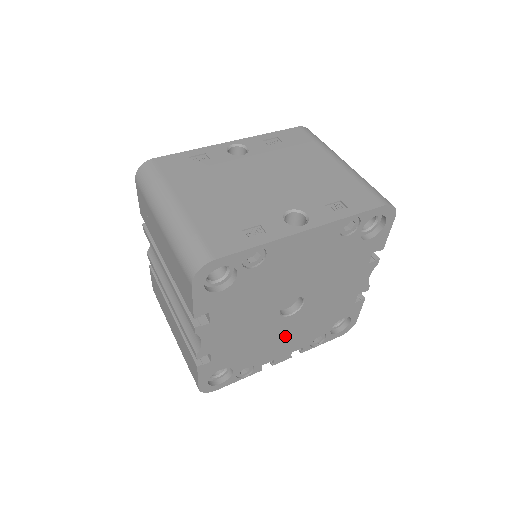
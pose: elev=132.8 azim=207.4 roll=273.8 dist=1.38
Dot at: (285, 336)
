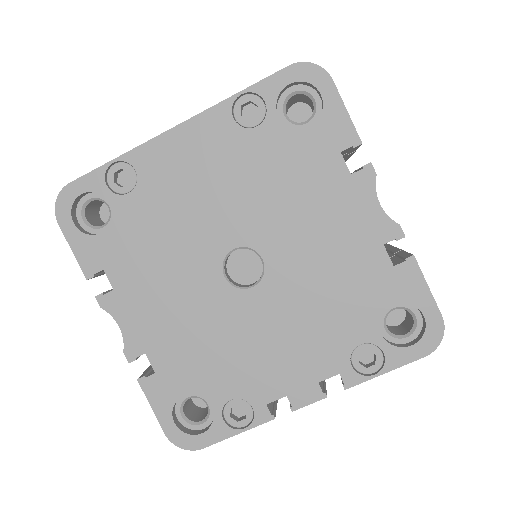
Dot at: (274, 336)
